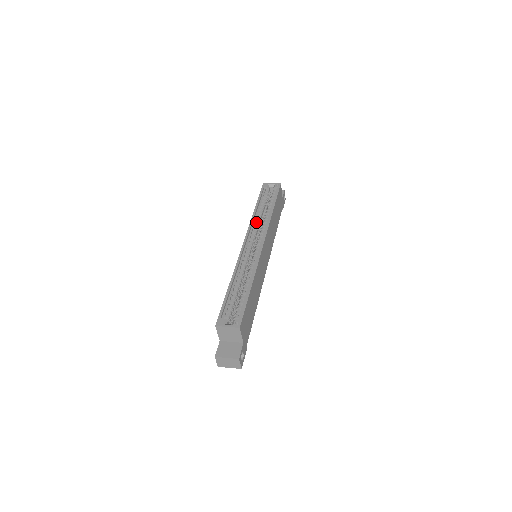
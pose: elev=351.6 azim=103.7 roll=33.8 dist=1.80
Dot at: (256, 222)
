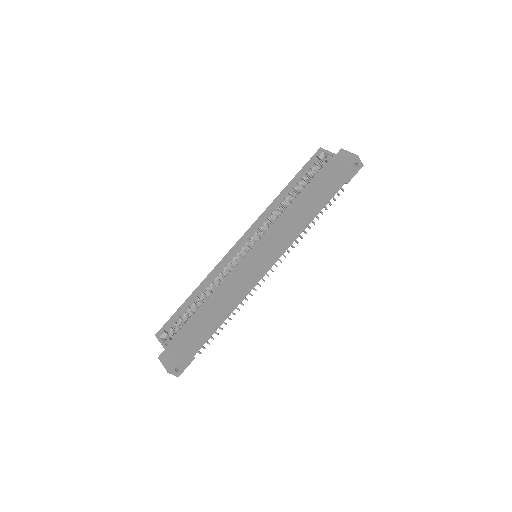
Dot at: (271, 213)
